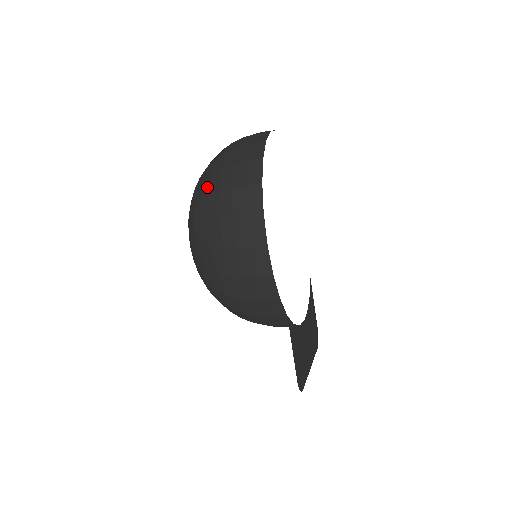
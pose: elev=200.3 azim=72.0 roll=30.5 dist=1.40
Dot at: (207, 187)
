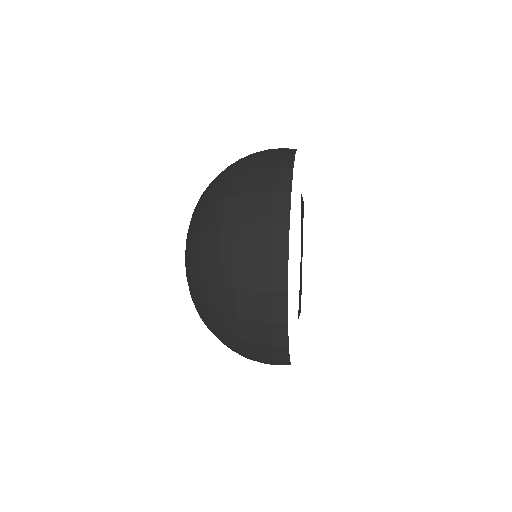
Dot at: (224, 339)
